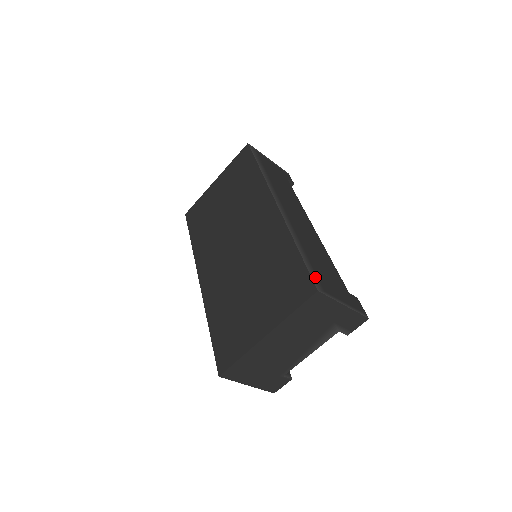
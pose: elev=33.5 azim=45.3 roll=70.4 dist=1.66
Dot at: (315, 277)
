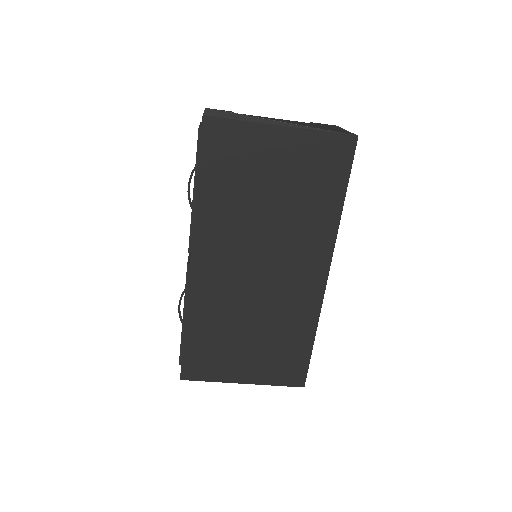
Dot at: occluded
